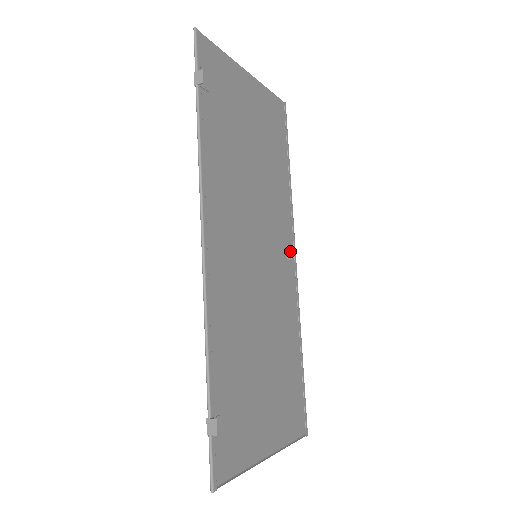
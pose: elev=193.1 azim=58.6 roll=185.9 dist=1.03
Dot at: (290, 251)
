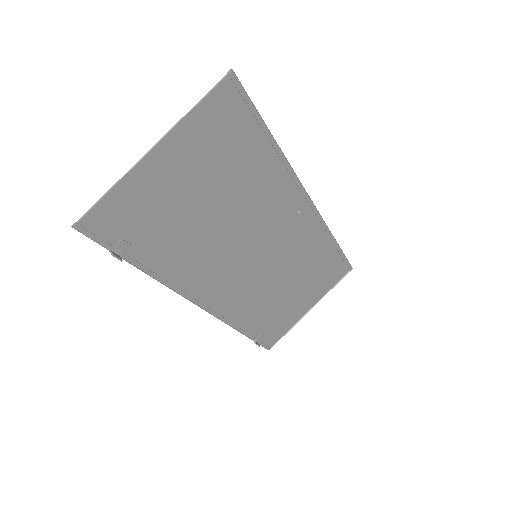
Dot at: (300, 204)
